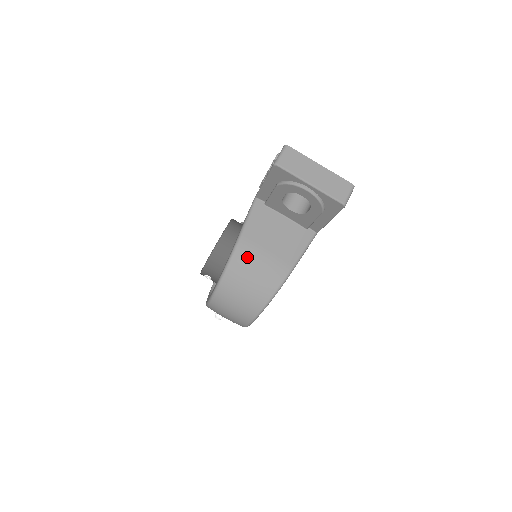
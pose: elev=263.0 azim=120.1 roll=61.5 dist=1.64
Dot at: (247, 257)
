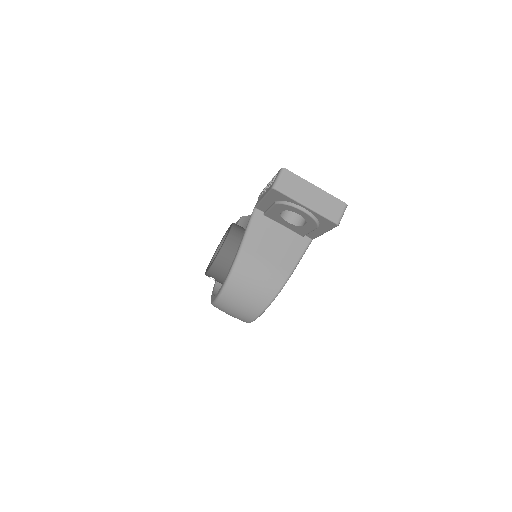
Dot at: (248, 267)
